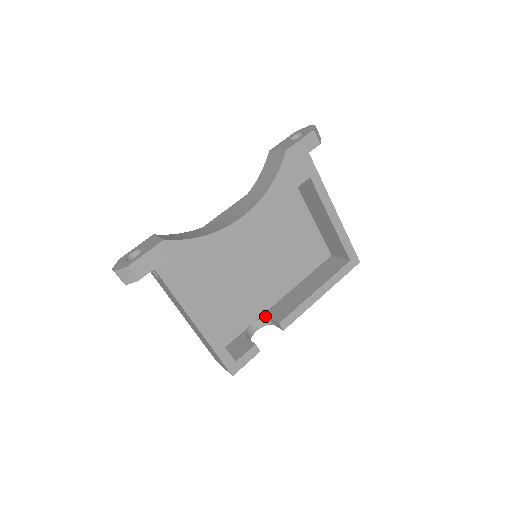
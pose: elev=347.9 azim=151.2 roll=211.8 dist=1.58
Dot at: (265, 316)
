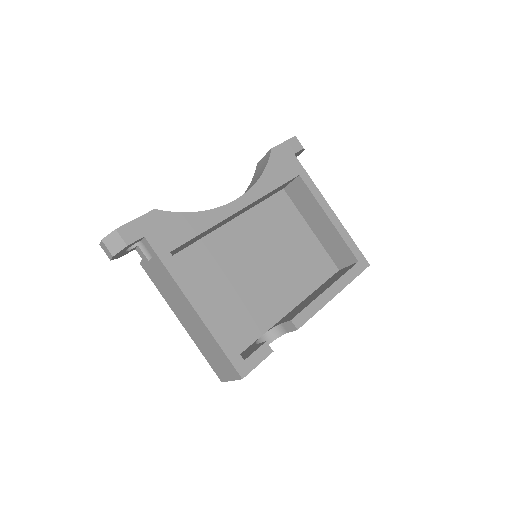
Dot at: (275, 325)
